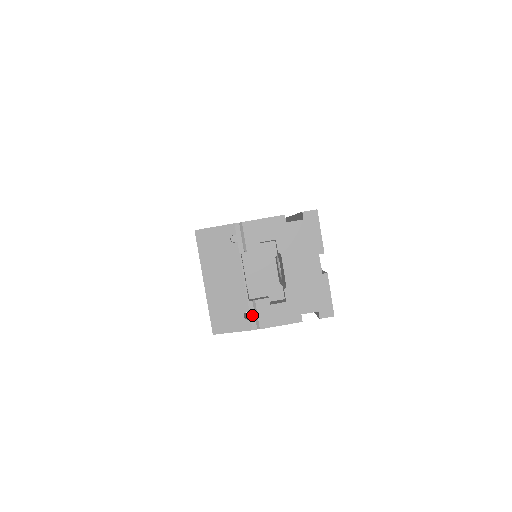
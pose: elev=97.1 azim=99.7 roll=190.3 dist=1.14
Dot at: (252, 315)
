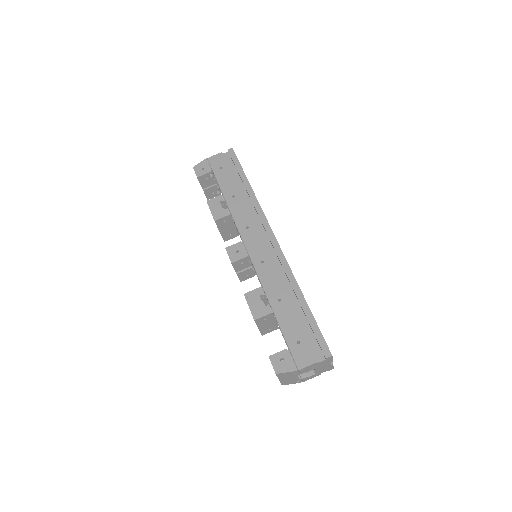
Dot at: (300, 381)
